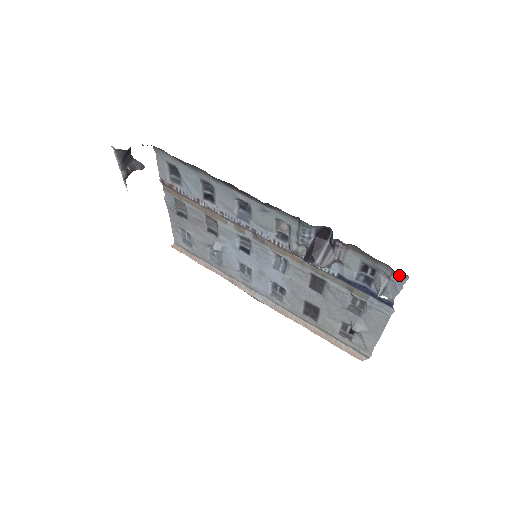
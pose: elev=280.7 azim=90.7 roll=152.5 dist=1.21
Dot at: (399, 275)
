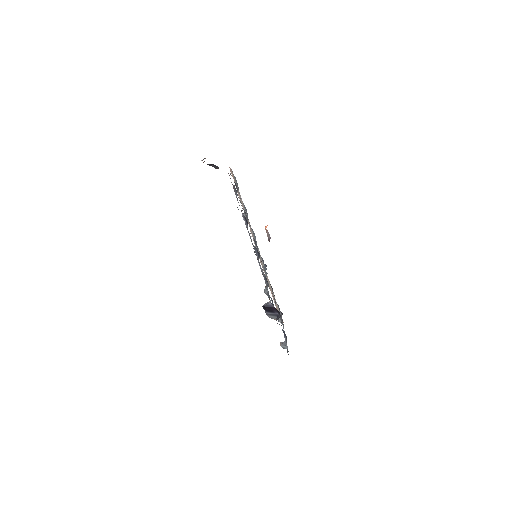
Dot at: occluded
